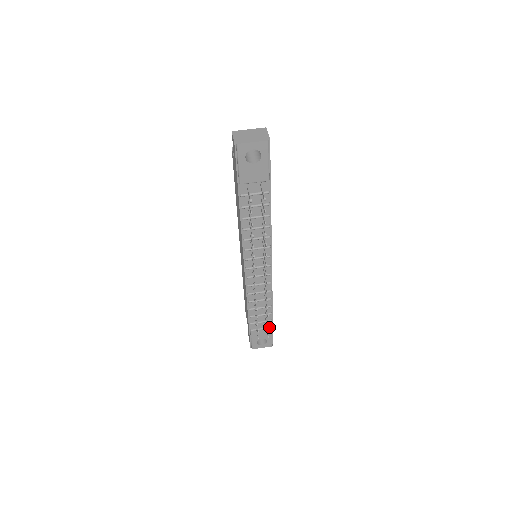
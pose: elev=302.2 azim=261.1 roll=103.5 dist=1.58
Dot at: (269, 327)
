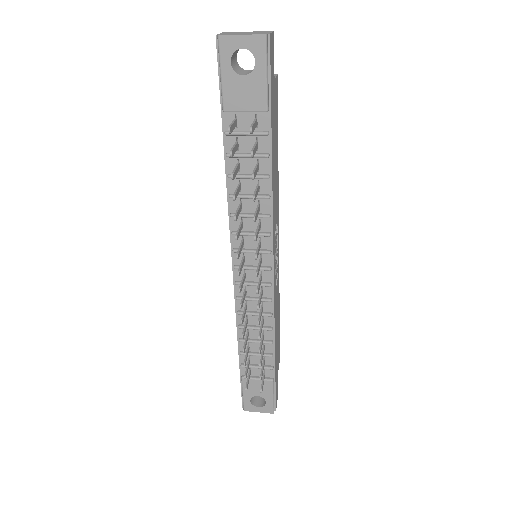
Dot at: (269, 379)
